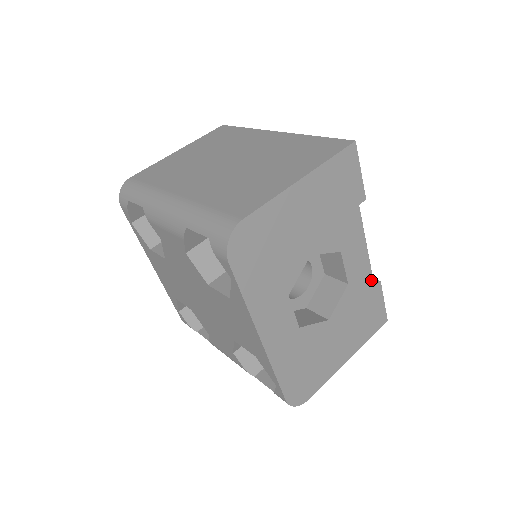
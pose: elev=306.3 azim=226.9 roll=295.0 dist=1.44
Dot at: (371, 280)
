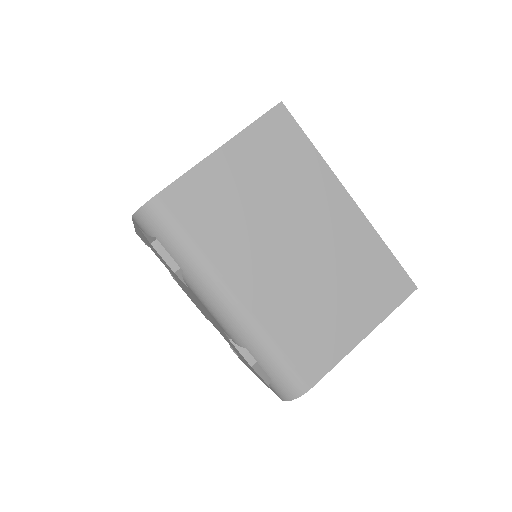
Dot at: occluded
